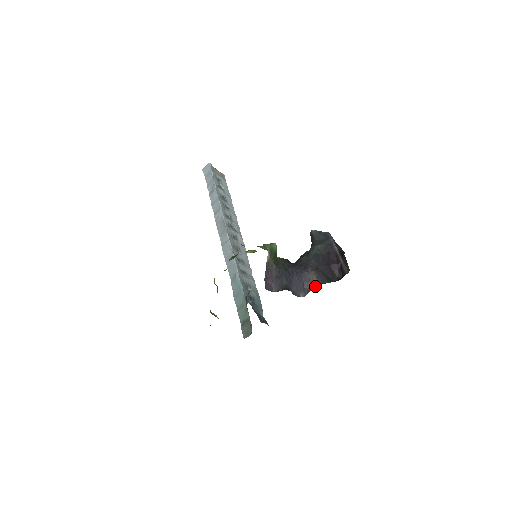
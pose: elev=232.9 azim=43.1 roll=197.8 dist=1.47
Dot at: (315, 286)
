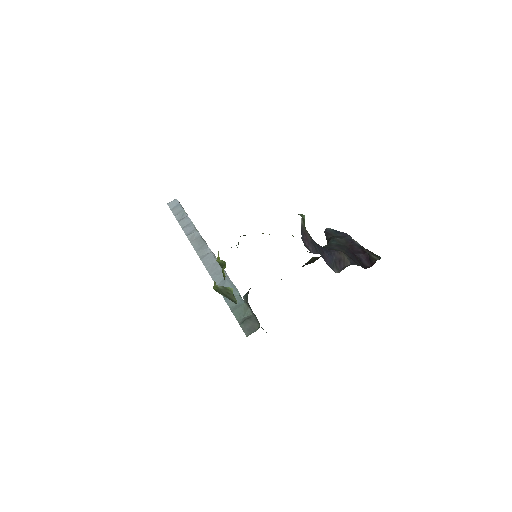
Dot at: (348, 265)
